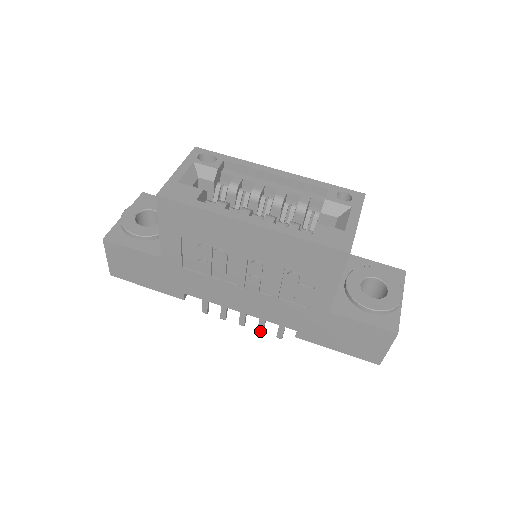
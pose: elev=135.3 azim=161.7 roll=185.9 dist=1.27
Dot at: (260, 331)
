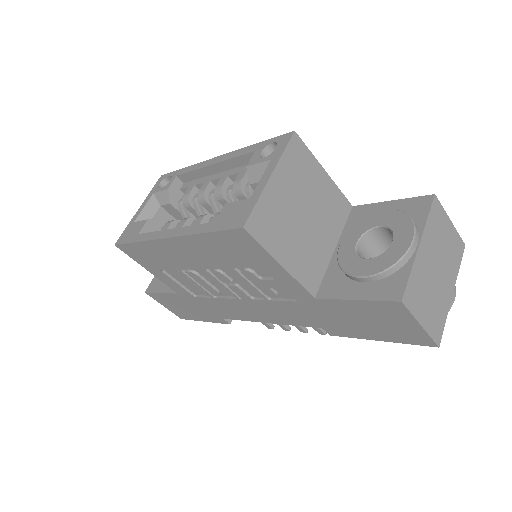
Dot at: (322, 334)
